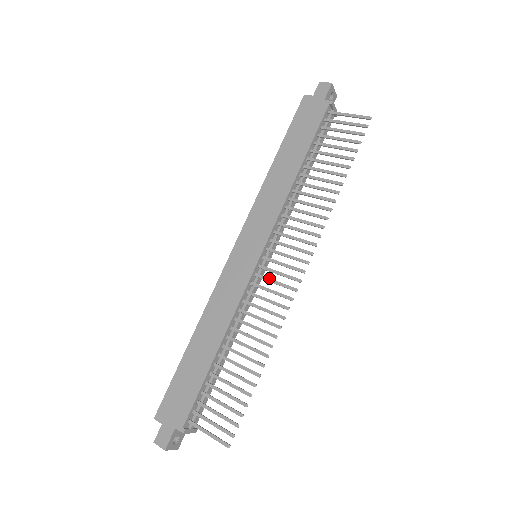
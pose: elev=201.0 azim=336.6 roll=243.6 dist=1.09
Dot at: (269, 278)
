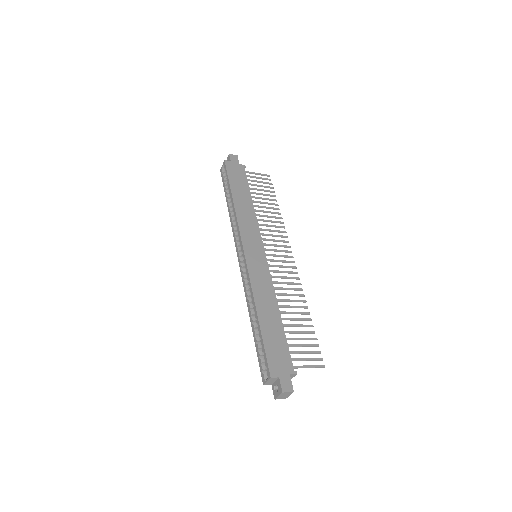
Dot at: (277, 265)
